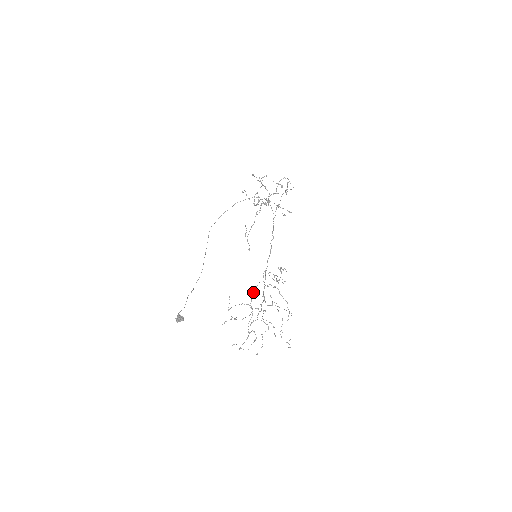
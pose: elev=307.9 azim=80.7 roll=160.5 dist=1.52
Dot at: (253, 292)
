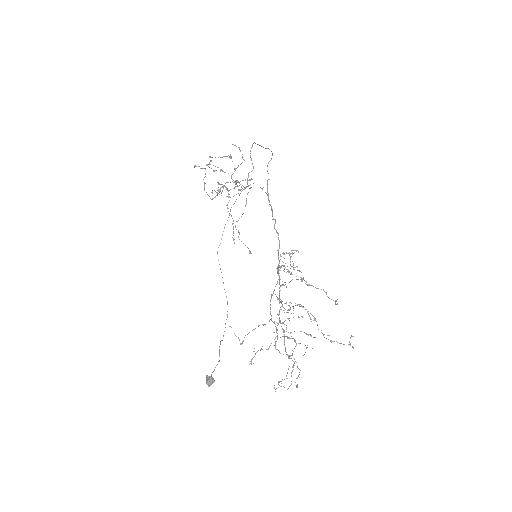
Dot at: occluded
